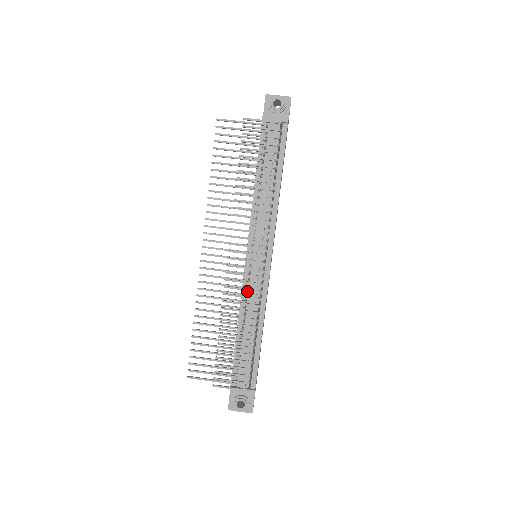
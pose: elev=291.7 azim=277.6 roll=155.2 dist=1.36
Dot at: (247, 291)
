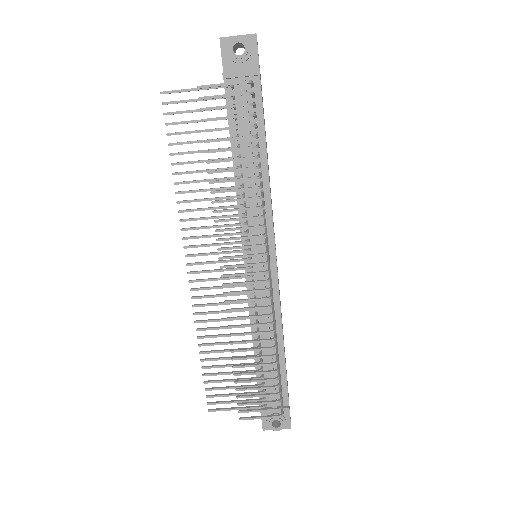
Dot at: (255, 303)
